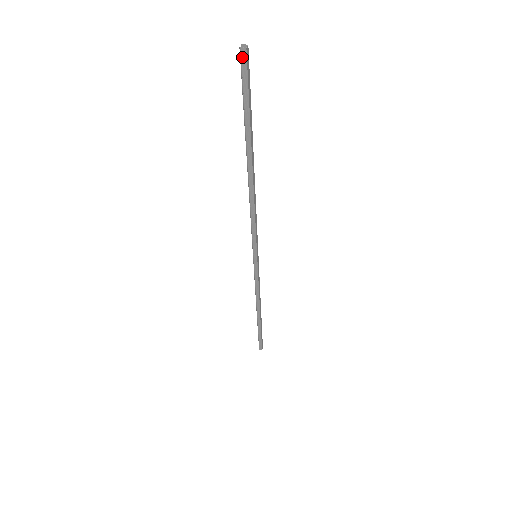
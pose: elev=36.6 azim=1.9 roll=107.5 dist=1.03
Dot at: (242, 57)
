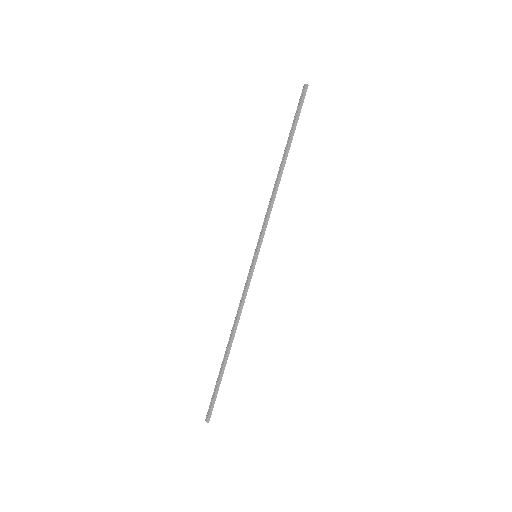
Dot at: (303, 89)
